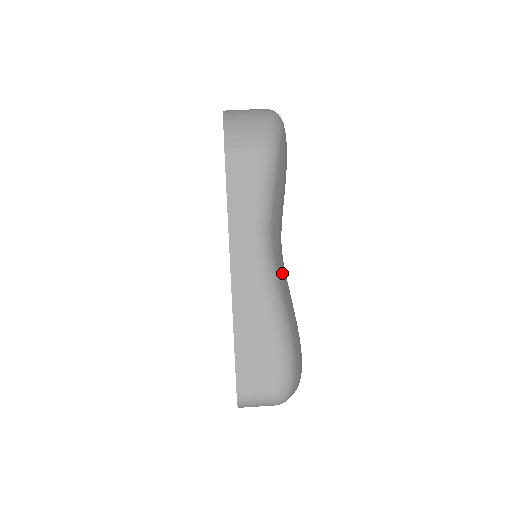
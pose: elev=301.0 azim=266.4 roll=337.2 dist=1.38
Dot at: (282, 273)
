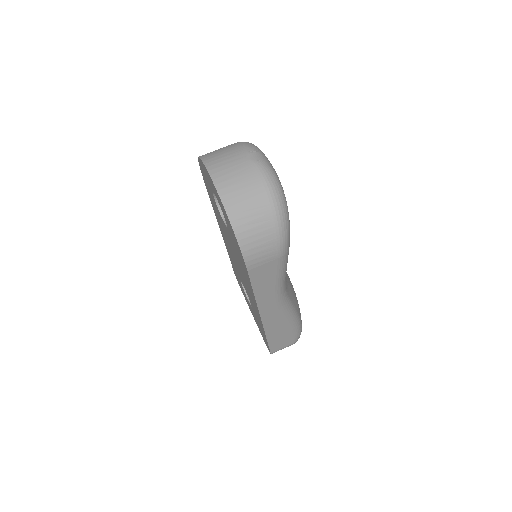
Dot at: (289, 288)
